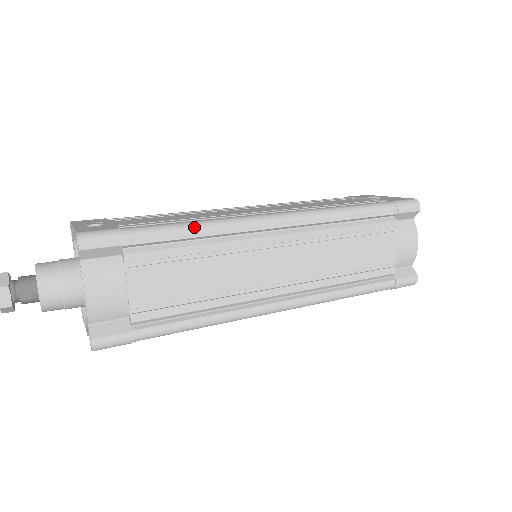
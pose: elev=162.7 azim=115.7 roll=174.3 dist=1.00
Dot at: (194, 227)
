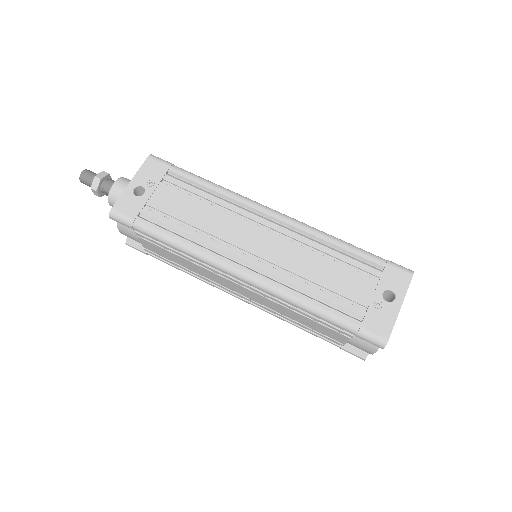
Dot at: (178, 247)
